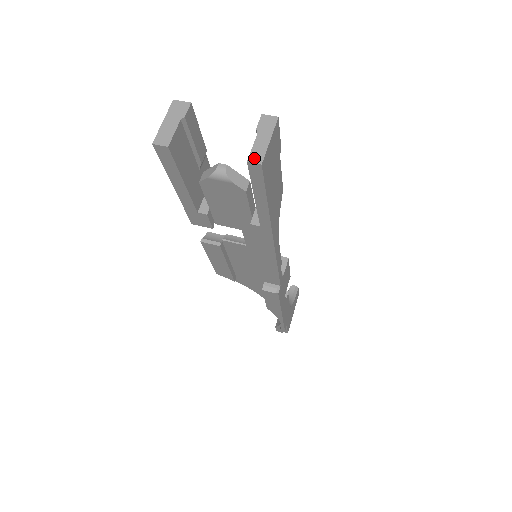
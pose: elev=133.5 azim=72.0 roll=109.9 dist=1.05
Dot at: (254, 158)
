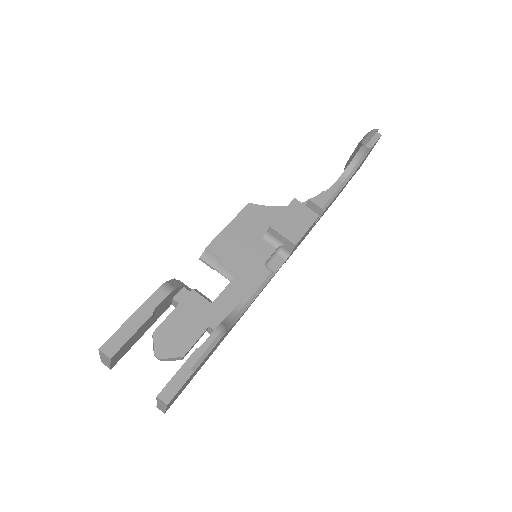
Dot at: (159, 409)
